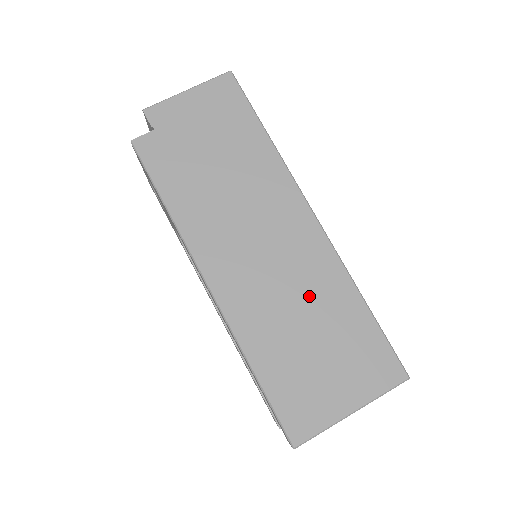
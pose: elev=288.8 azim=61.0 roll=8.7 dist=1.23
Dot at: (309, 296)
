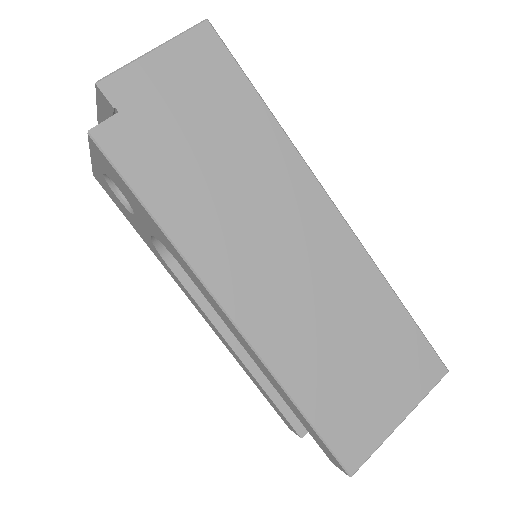
Dot at: (343, 305)
